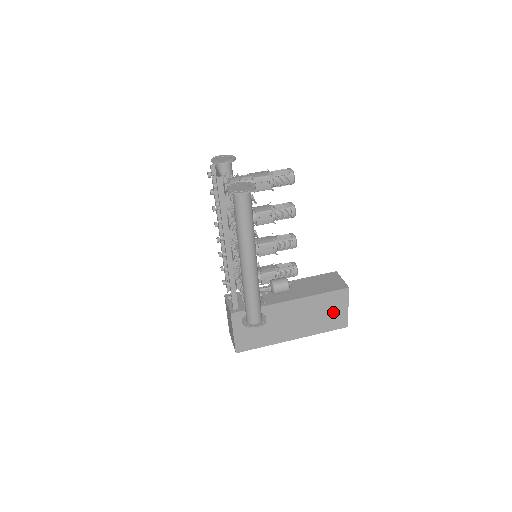
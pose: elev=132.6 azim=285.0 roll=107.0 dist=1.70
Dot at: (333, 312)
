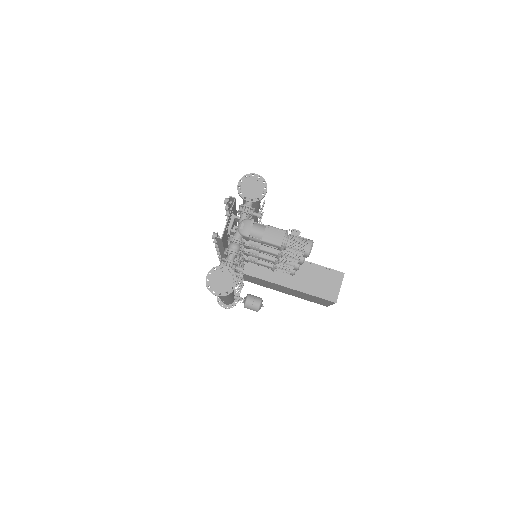
Dot at: (316, 300)
